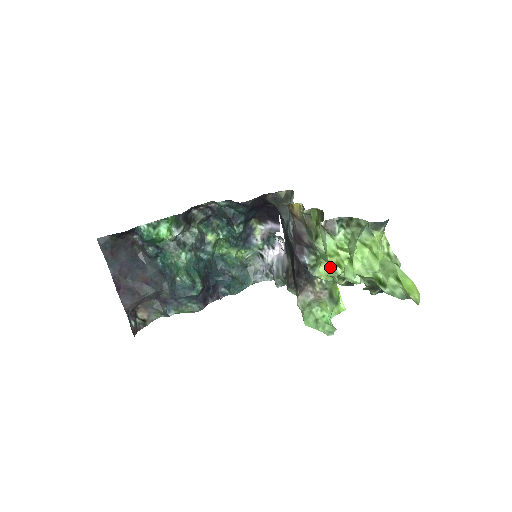
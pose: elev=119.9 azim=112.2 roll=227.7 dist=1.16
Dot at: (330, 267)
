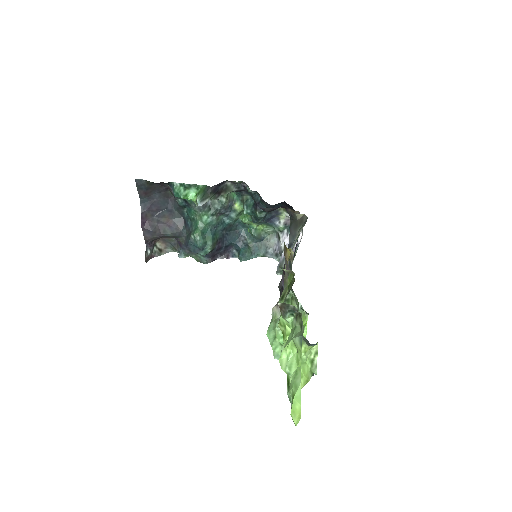
Dot at: occluded
